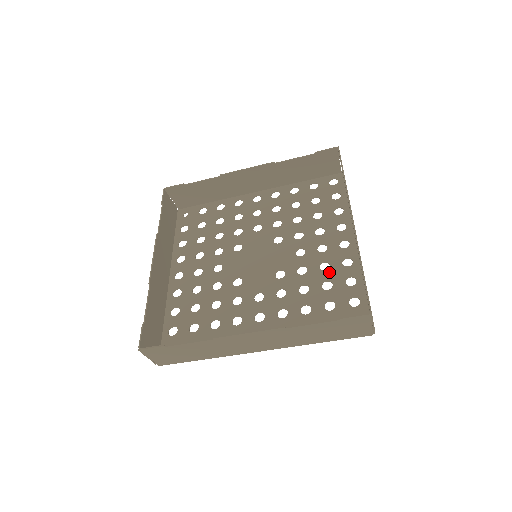
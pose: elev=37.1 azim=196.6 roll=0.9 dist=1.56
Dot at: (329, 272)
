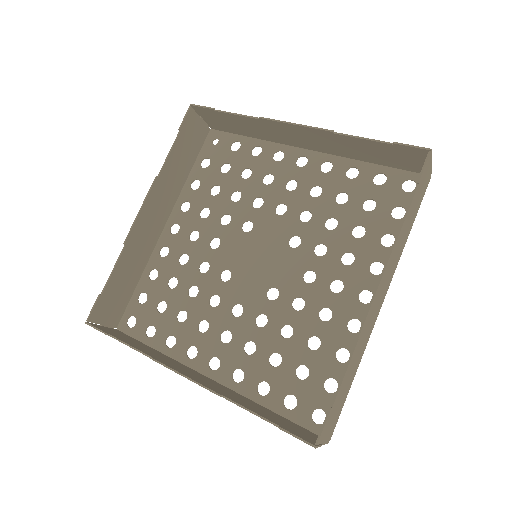
Dot at: (326, 326)
